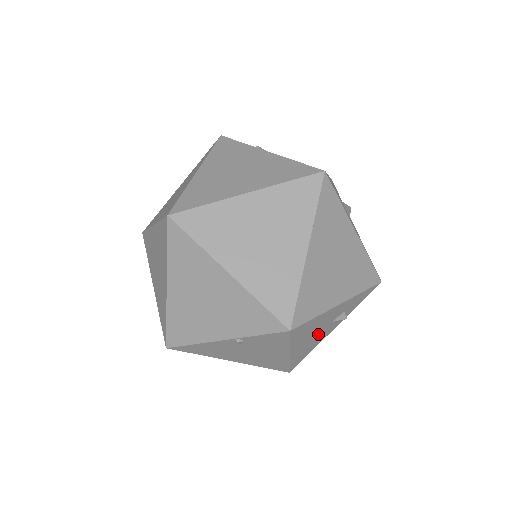
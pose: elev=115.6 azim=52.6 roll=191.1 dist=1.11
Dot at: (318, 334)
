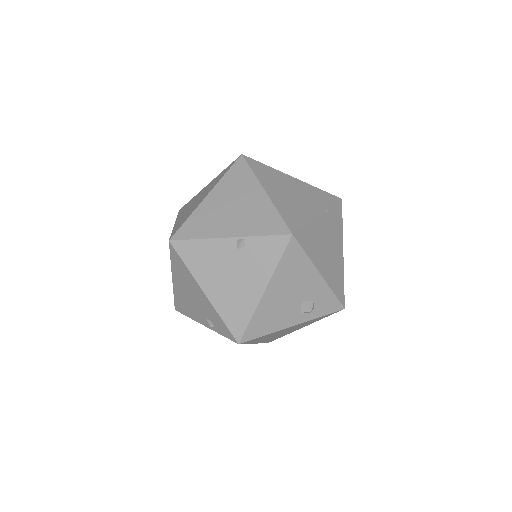
Dot at: (288, 303)
